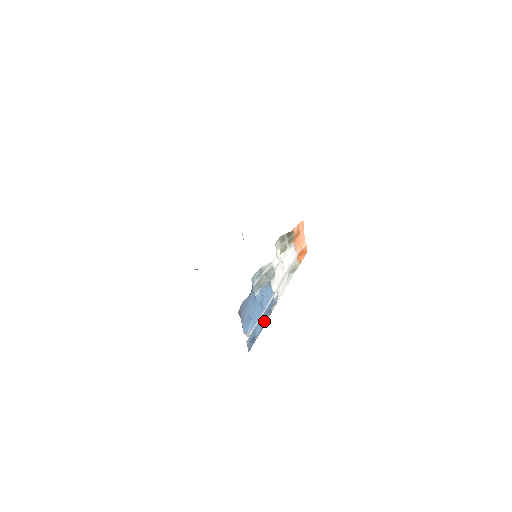
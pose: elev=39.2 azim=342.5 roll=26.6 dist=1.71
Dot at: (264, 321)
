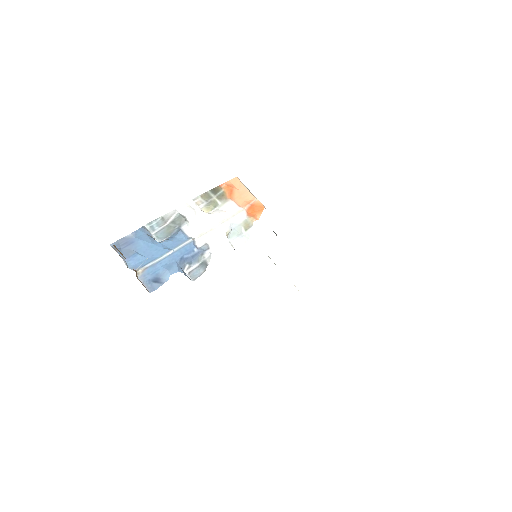
Dot at: (197, 274)
